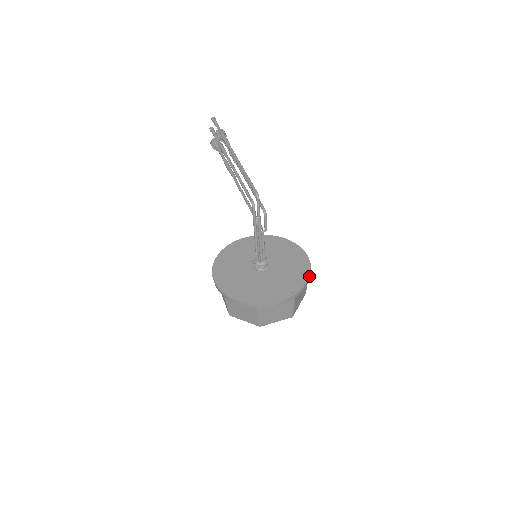
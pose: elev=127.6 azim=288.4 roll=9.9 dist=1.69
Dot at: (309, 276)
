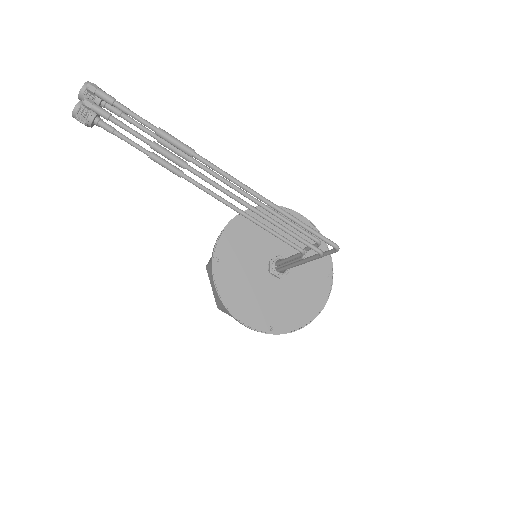
Dot at: (327, 245)
